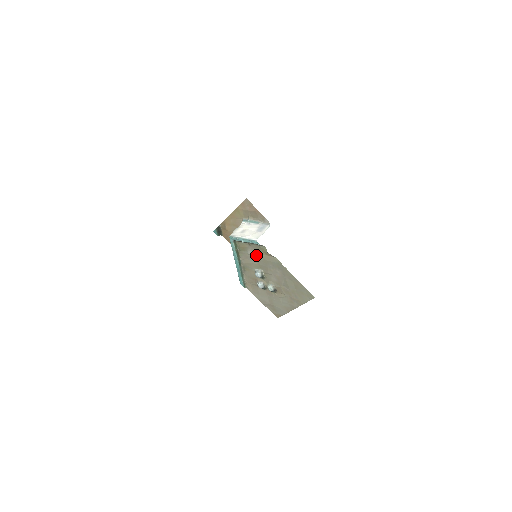
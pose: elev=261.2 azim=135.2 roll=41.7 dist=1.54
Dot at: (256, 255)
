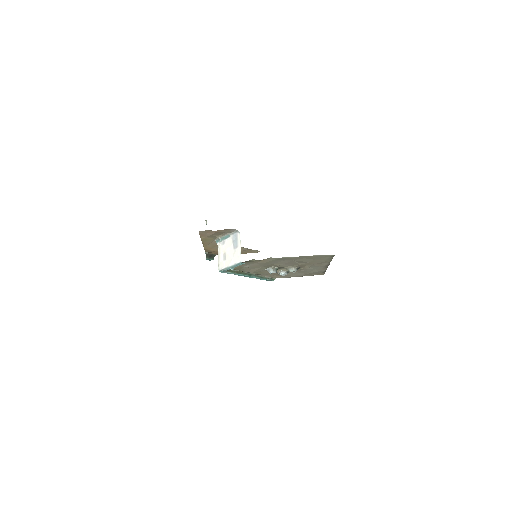
Dot at: (254, 265)
